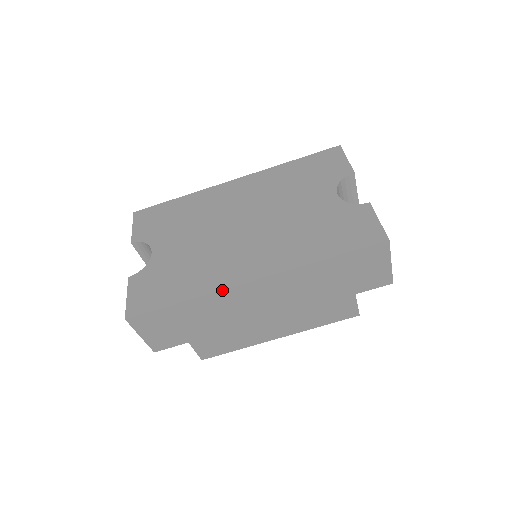
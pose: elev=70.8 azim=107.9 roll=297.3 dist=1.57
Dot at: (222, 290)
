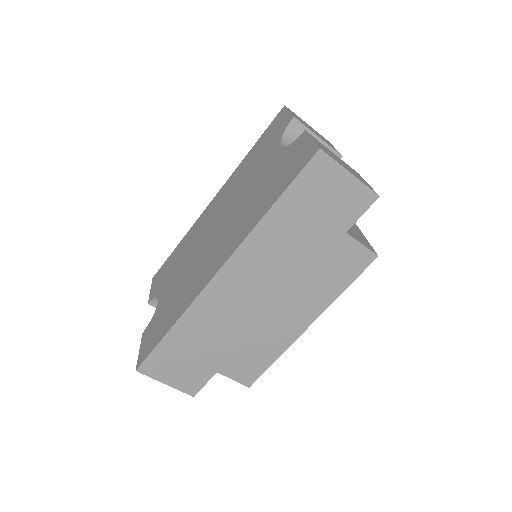
Dot at: (196, 298)
